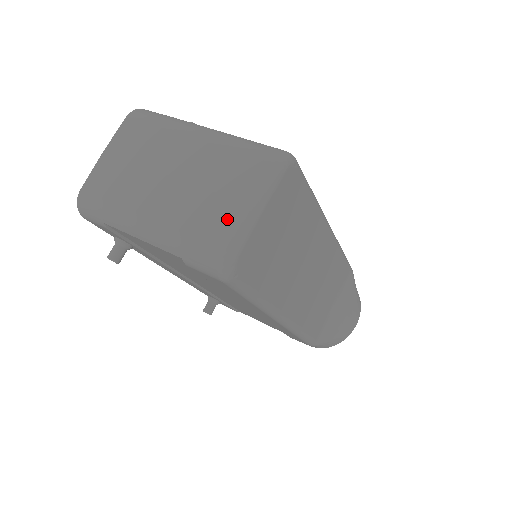
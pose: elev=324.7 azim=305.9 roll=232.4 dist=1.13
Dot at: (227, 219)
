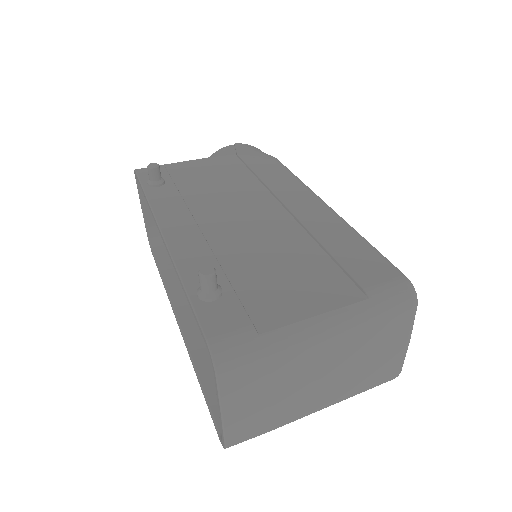
Dot at: (393, 362)
